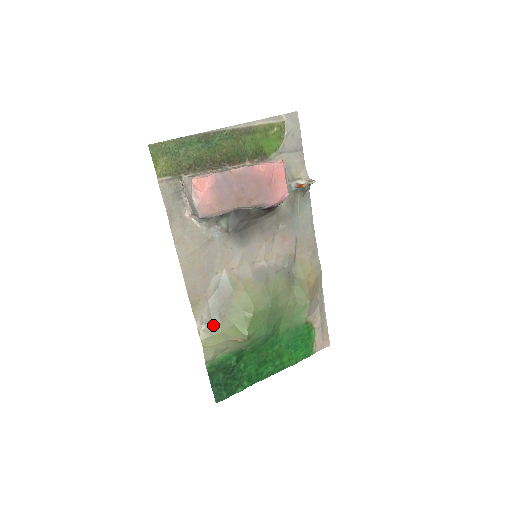
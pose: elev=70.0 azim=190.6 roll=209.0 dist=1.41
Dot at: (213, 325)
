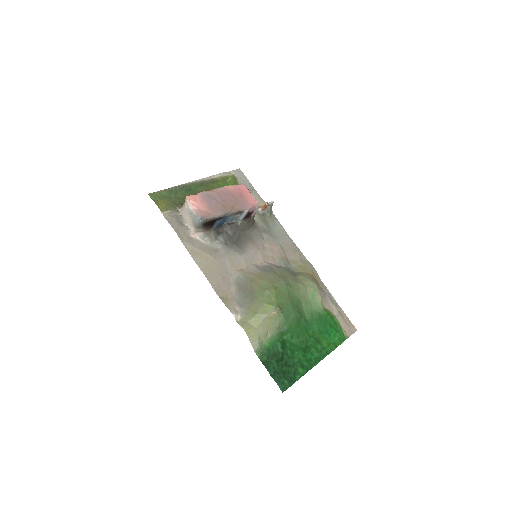
Dot at: (247, 312)
